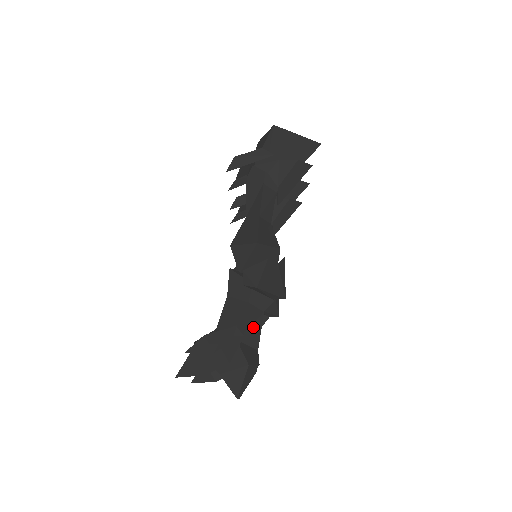
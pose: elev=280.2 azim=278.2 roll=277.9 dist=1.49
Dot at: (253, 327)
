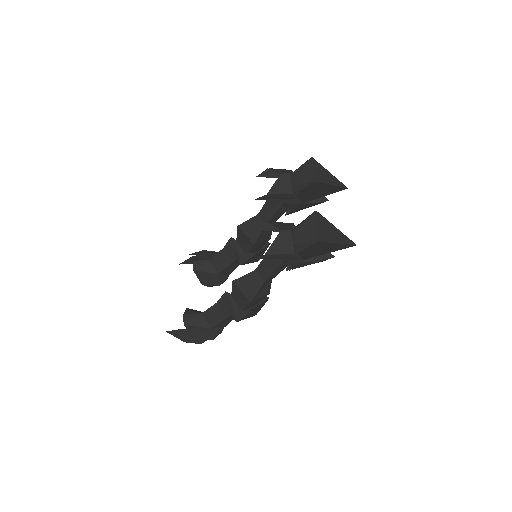
Dot at: (226, 322)
